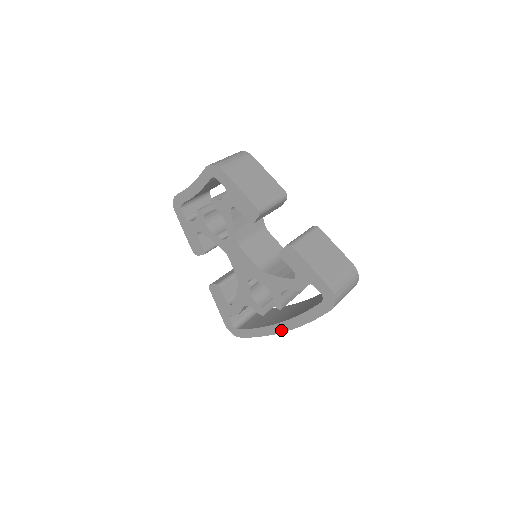
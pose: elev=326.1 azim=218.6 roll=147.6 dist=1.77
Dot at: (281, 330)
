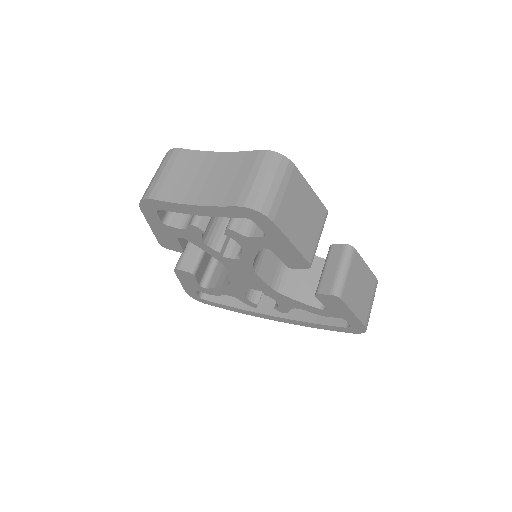
Dot at: (272, 319)
